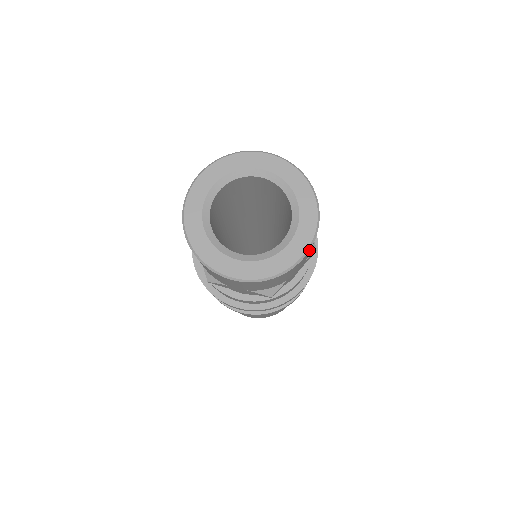
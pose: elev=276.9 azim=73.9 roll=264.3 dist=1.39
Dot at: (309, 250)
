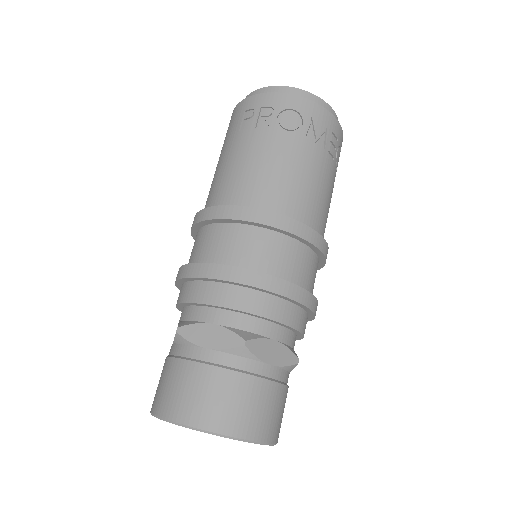
Dot at: occluded
